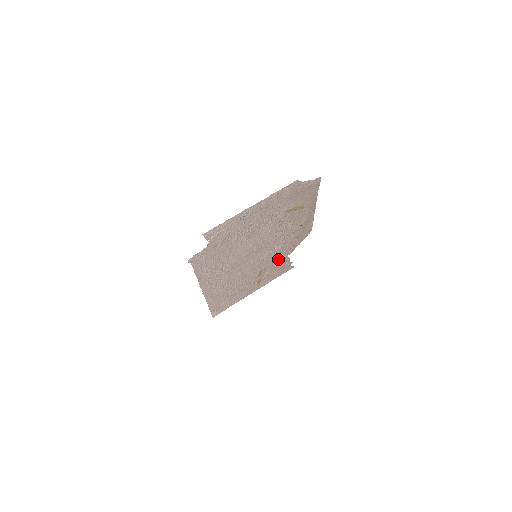
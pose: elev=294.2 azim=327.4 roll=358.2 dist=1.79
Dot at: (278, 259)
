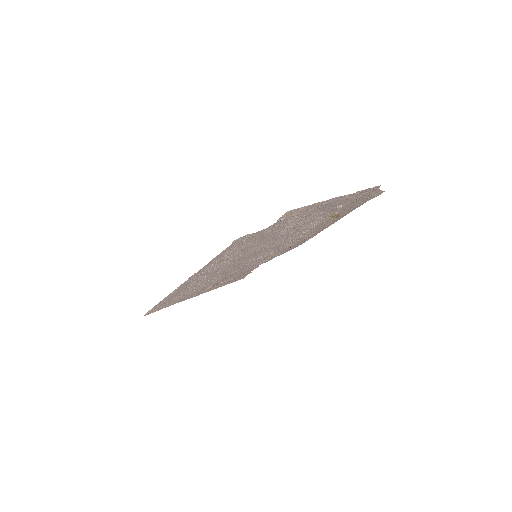
Dot at: occluded
